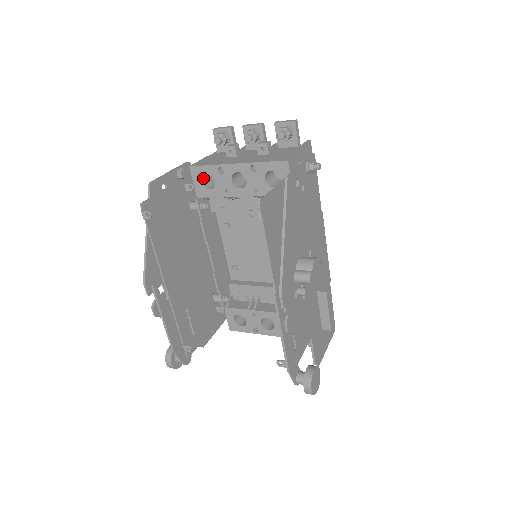
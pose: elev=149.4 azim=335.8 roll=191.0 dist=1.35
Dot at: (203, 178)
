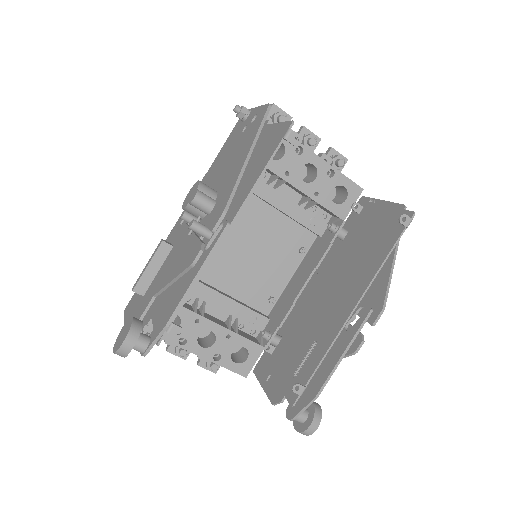
Dot at: occluded
